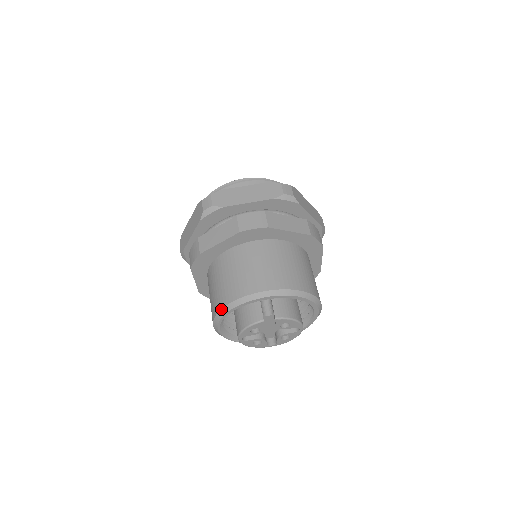
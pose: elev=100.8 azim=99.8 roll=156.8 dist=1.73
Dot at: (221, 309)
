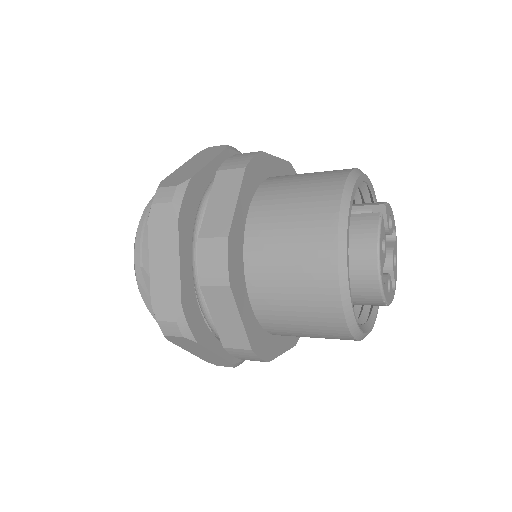
Dot at: (337, 242)
